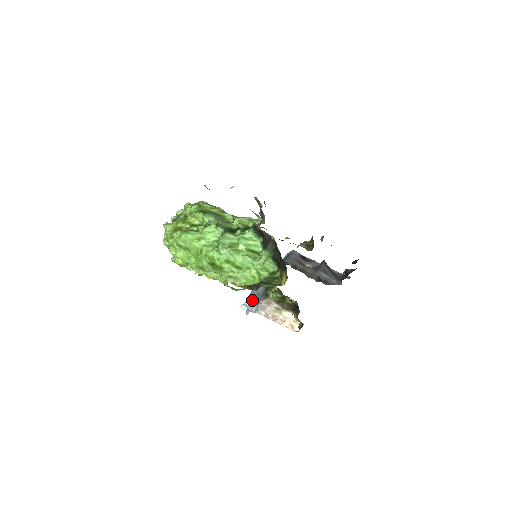
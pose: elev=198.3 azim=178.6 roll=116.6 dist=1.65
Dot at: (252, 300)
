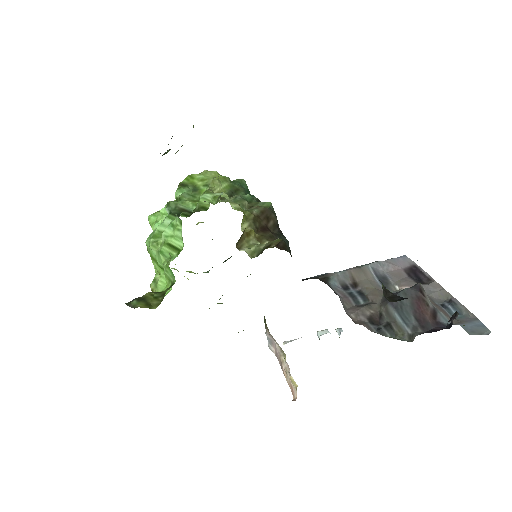
Dot at: occluded
